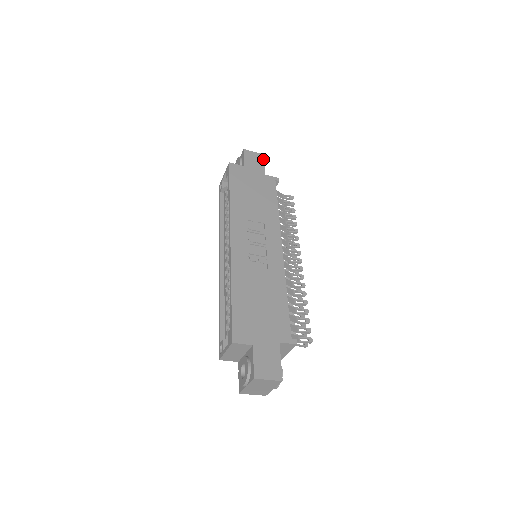
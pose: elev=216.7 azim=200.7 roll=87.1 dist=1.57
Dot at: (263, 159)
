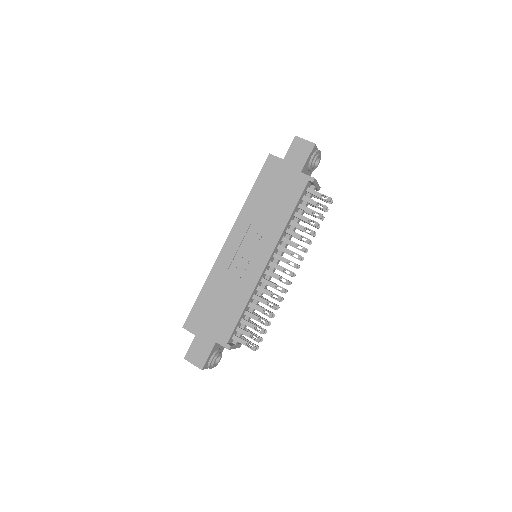
Dot at: (311, 150)
